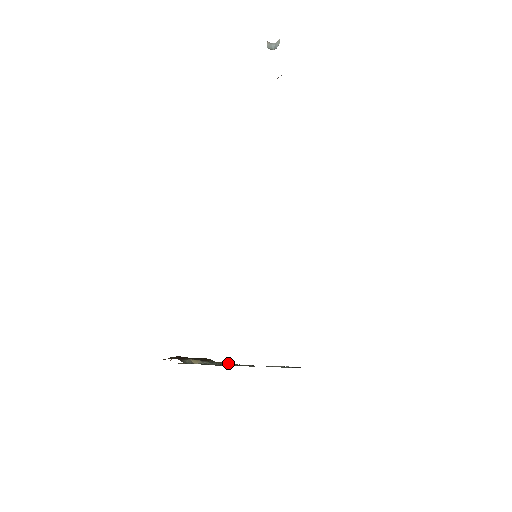
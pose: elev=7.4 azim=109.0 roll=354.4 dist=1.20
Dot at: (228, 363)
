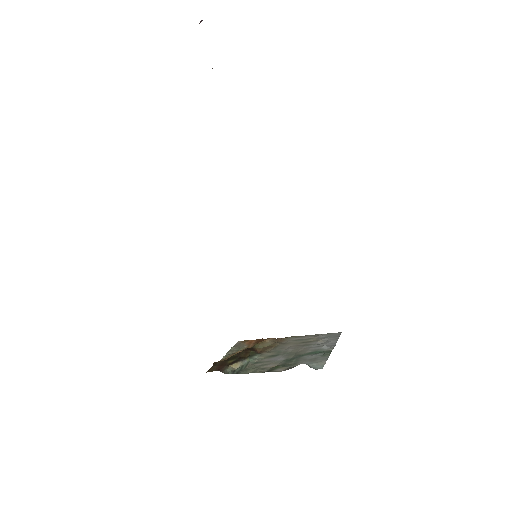
Dot at: (268, 343)
